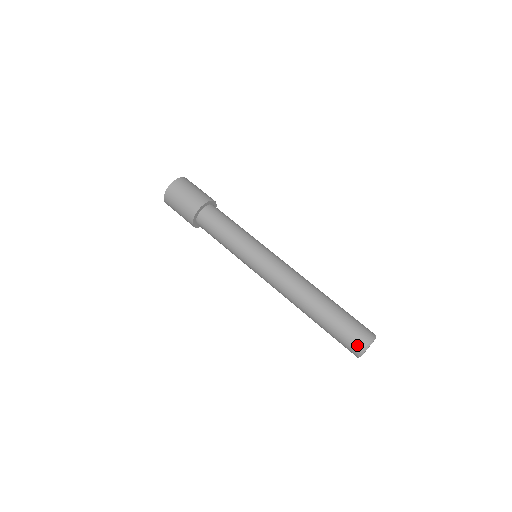
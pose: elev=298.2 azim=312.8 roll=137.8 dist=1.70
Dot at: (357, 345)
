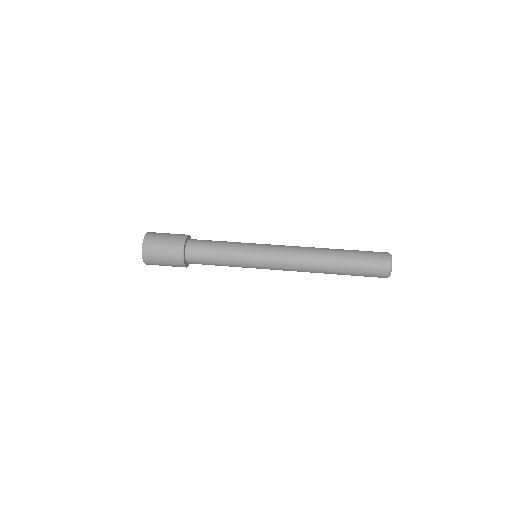
Dot at: (384, 264)
